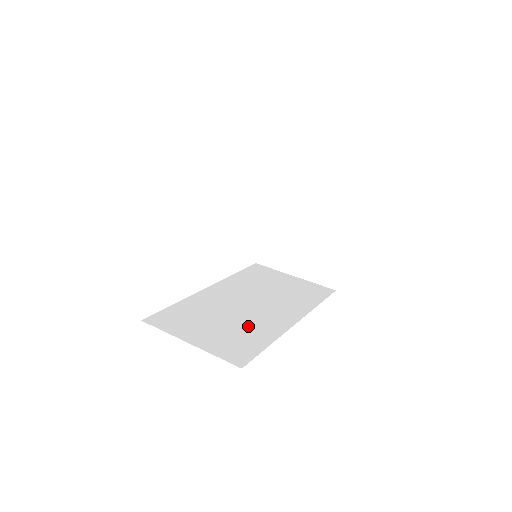
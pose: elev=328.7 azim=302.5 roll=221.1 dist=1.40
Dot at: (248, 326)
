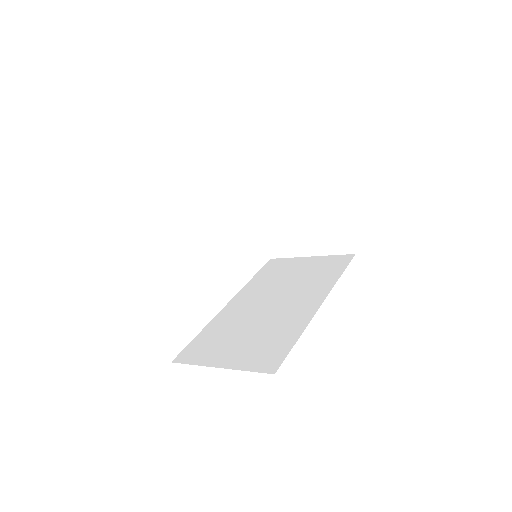
Dot at: (274, 327)
